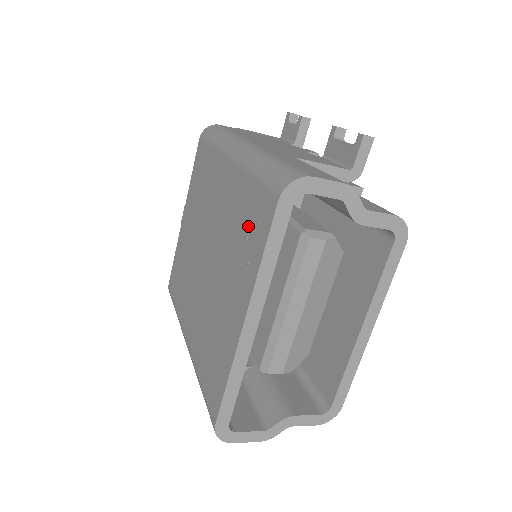
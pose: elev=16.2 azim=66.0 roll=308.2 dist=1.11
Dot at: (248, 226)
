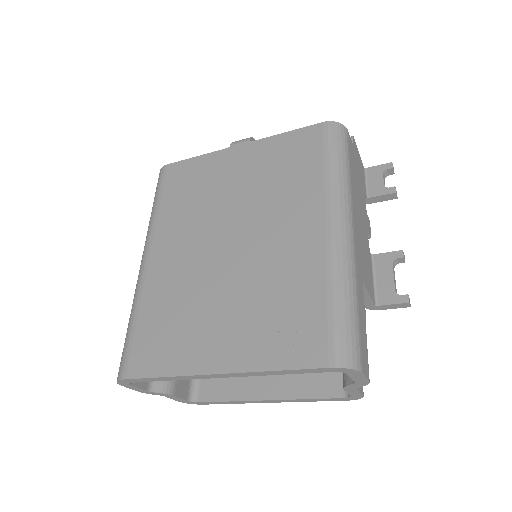
Dot at: (289, 322)
